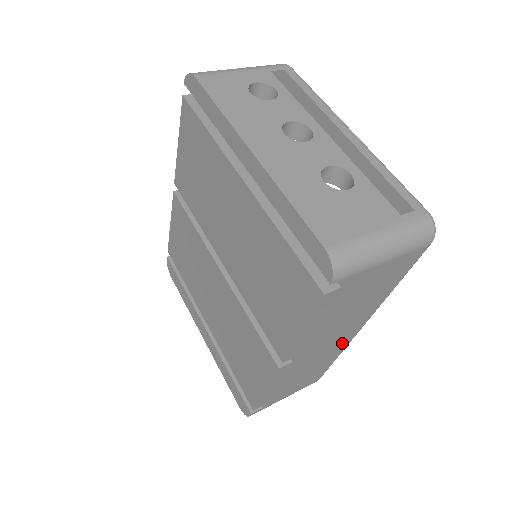
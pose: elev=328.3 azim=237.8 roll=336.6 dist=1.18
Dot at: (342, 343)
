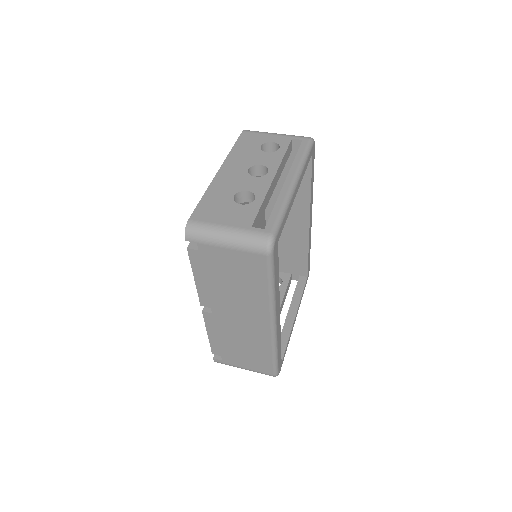
Dot at: (261, 332)
